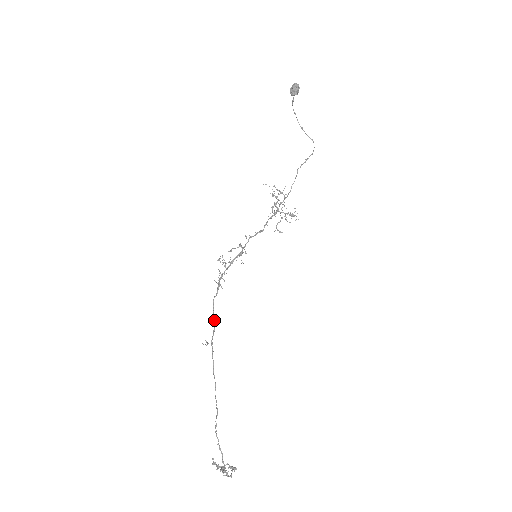
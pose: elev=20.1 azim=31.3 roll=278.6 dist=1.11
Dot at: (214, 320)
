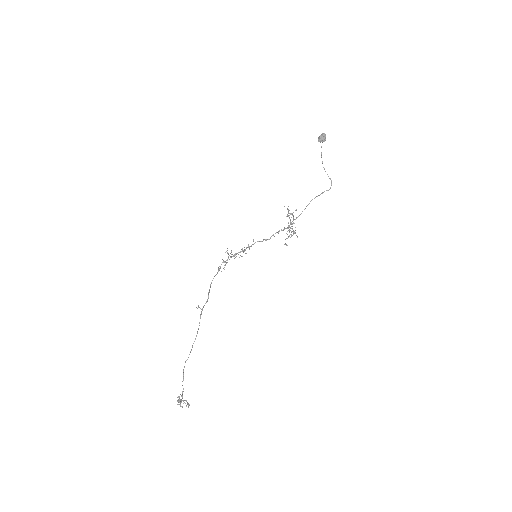
Dot at: (209, 292)
